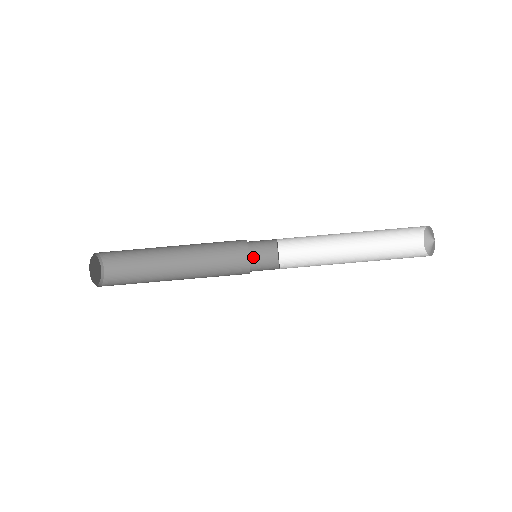
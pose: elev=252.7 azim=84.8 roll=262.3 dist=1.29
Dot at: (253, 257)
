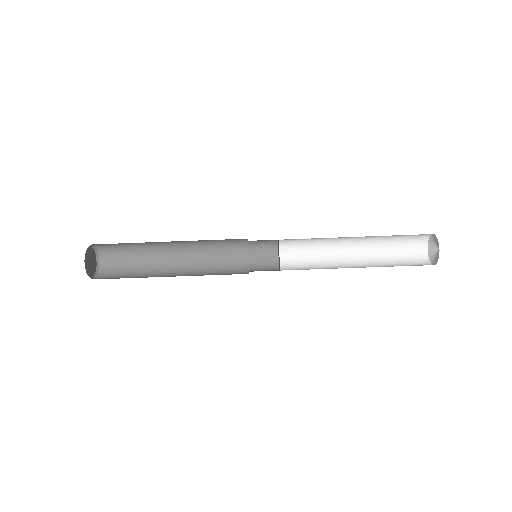
Dot at: (253, 267)
